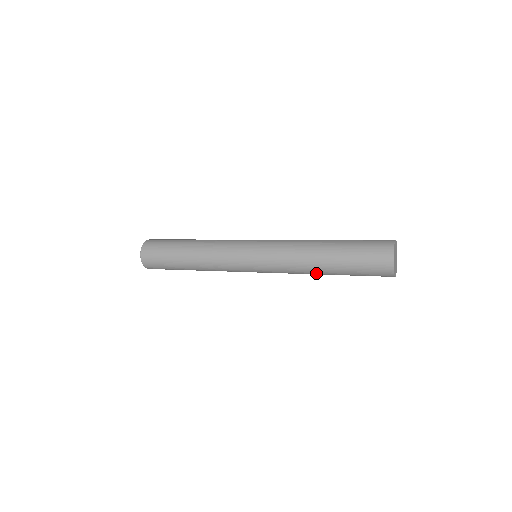
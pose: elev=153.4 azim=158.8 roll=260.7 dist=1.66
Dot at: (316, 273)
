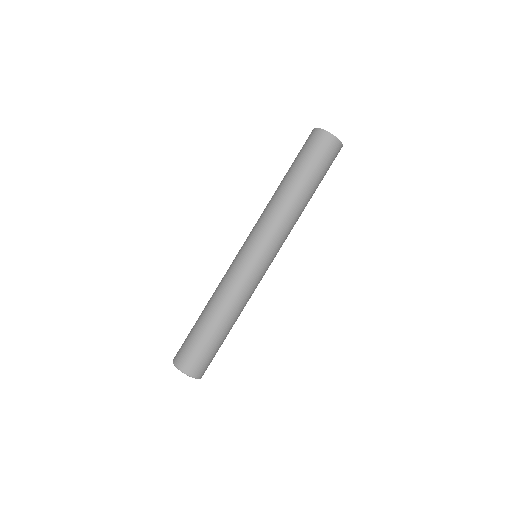
Dot at: (304, 208)
